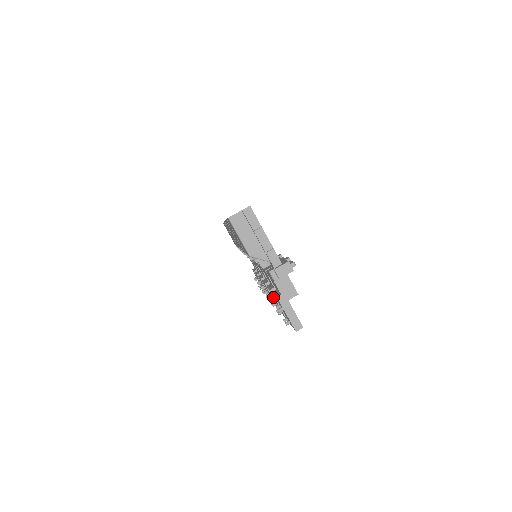
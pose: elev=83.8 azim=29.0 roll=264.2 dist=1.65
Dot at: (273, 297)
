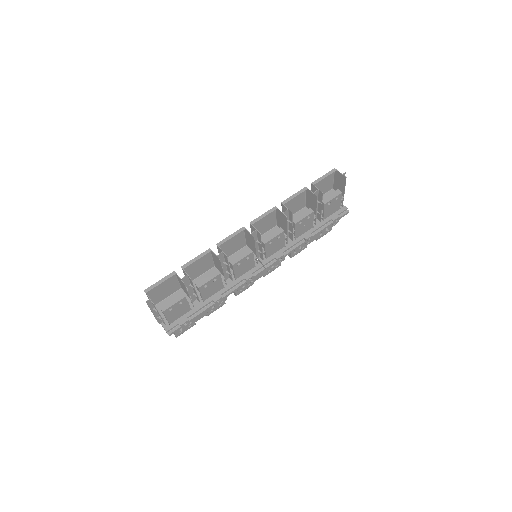
Dot at: occluded
